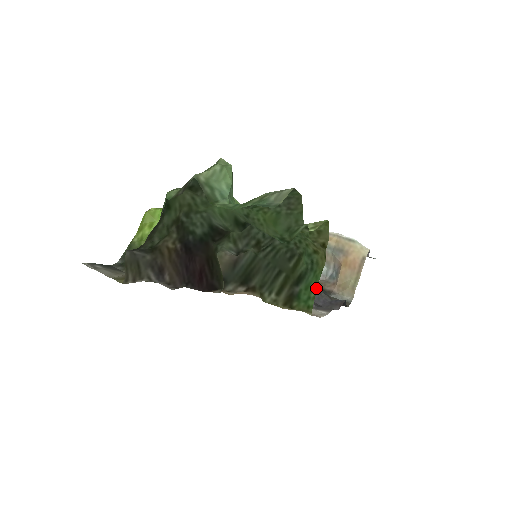
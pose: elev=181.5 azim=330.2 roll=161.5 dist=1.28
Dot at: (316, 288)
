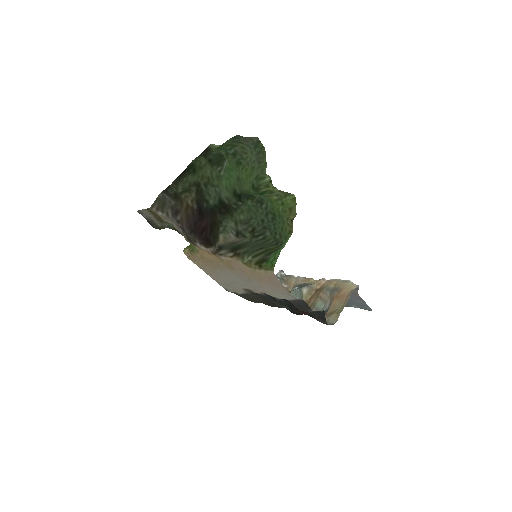
Dot at: occluded
